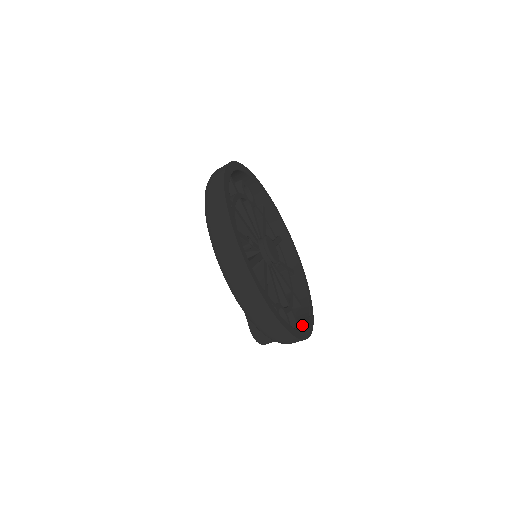
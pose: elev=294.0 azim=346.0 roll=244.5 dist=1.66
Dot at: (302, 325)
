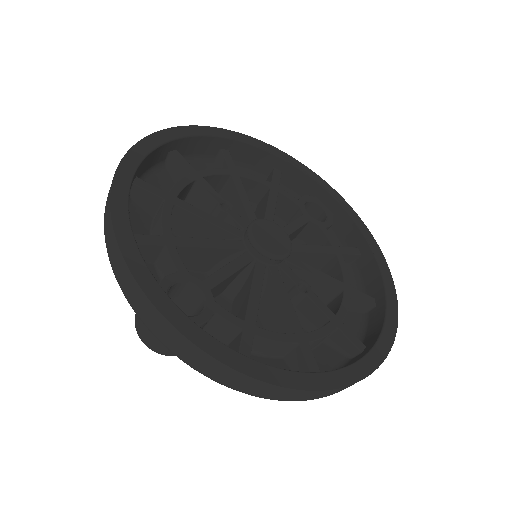
Dot at: occluded
